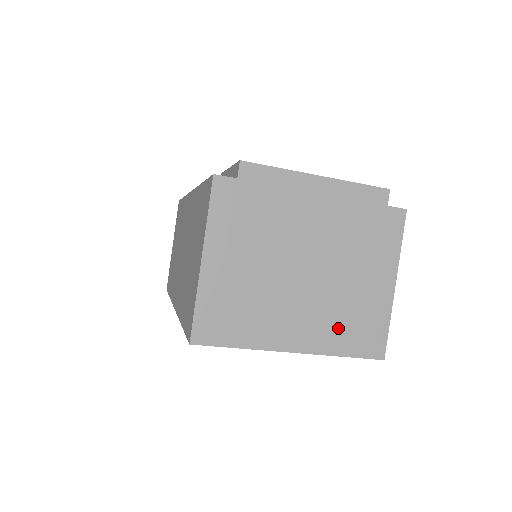
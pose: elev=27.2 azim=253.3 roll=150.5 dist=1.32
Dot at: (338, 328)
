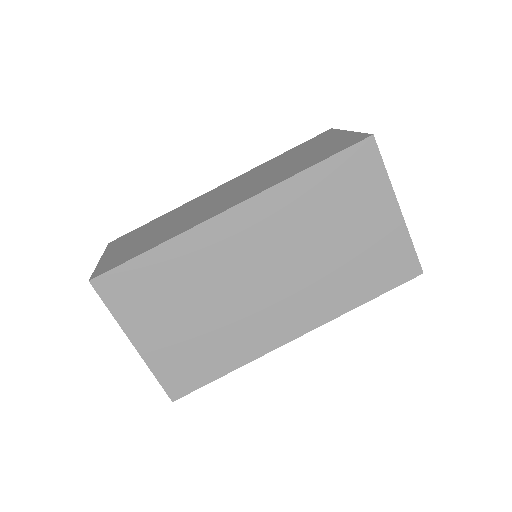
Dot at: occluded
